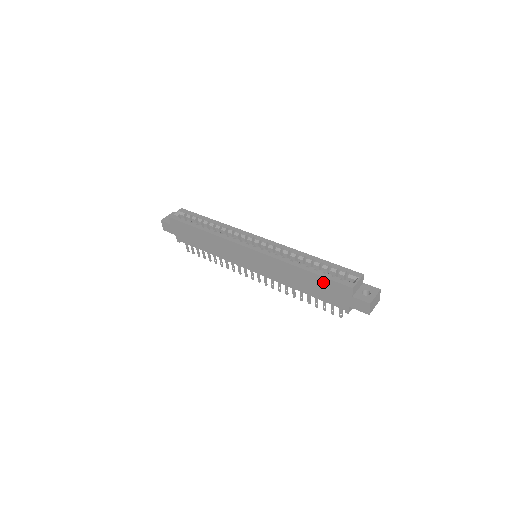
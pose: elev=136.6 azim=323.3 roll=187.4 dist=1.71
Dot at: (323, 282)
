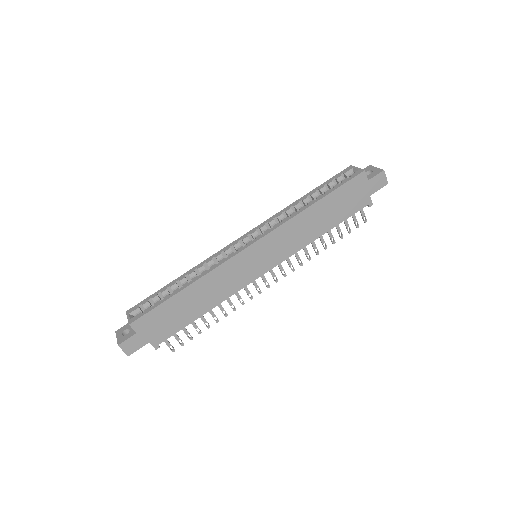
Dot at: (339, 195)
